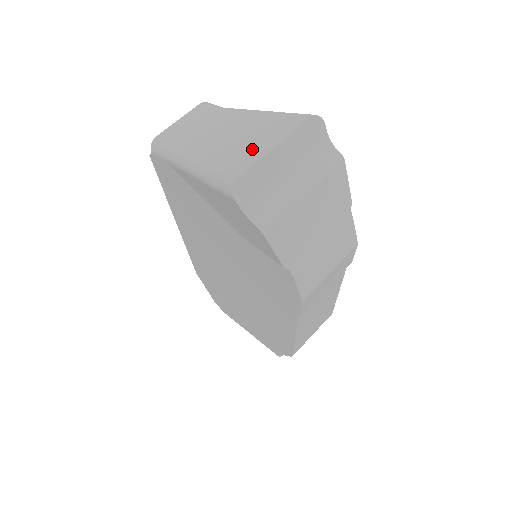
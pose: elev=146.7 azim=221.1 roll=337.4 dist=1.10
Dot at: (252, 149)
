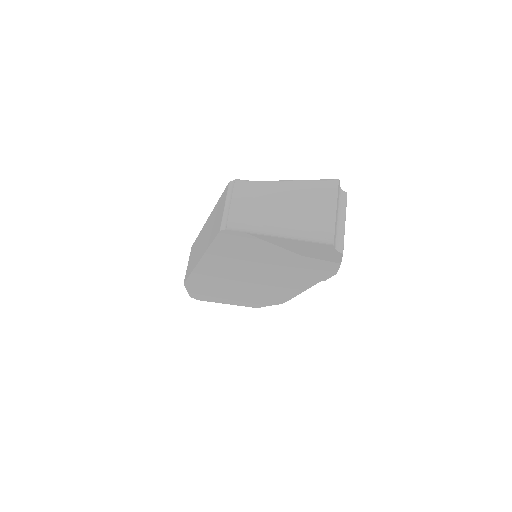
Dot at: (323, 213)
